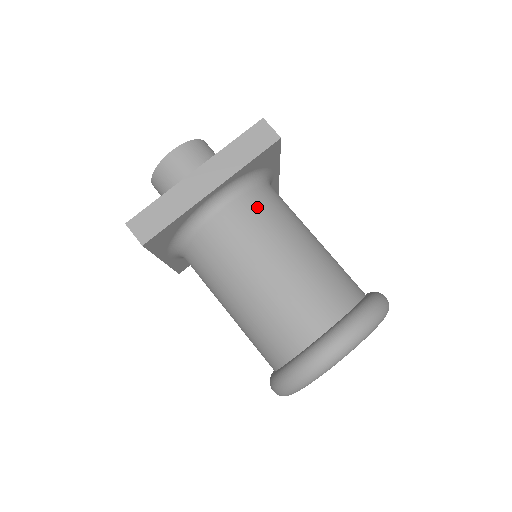
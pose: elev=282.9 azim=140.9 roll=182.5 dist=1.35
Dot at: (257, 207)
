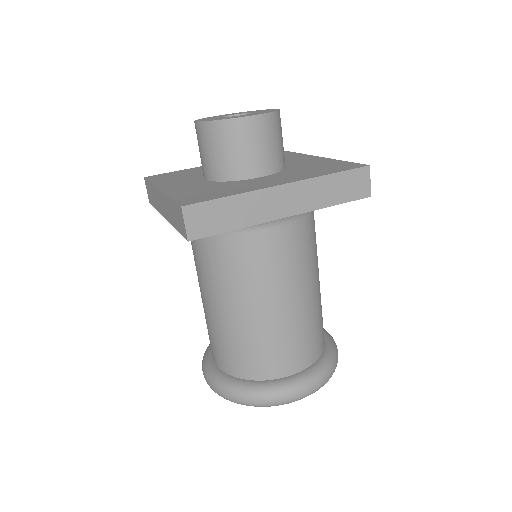
Dot at: (303, 238)
